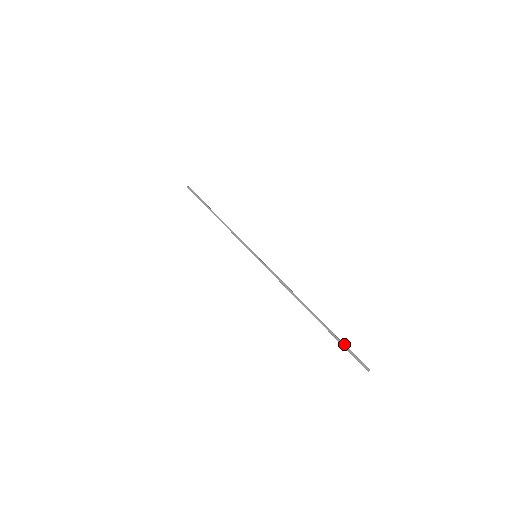
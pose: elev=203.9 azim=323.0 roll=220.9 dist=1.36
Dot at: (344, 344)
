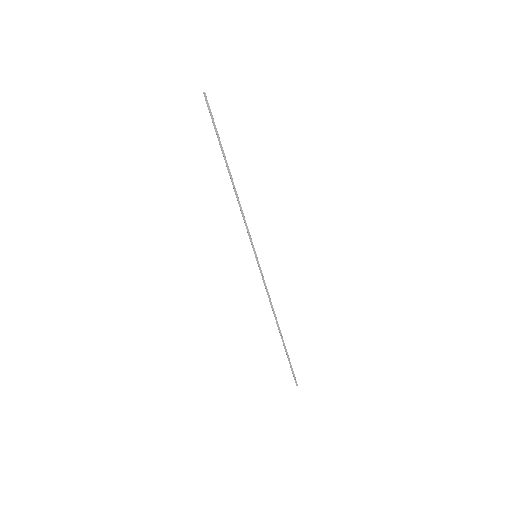
Dot at: occluded
